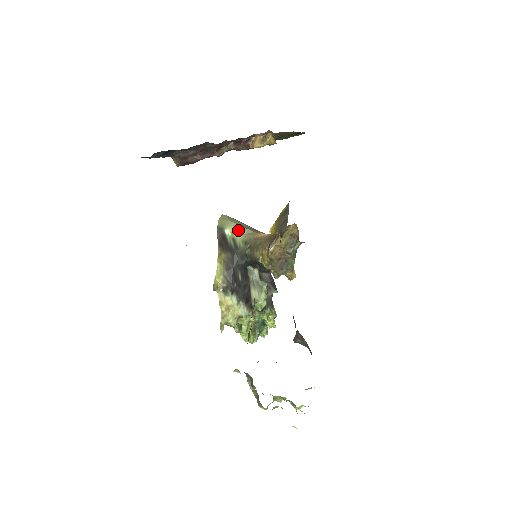
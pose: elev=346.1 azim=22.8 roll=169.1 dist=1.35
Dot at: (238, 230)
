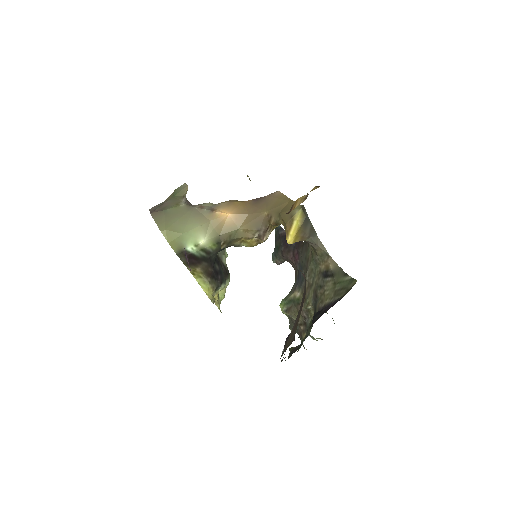
Dot at: (198, 236)
